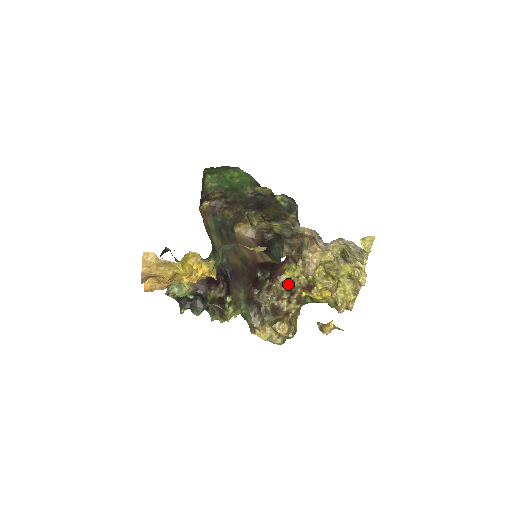
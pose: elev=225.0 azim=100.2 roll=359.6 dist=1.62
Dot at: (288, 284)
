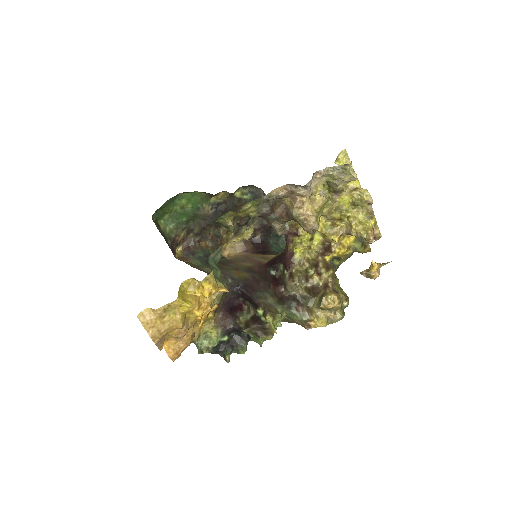
Dot at: (306, 260)
